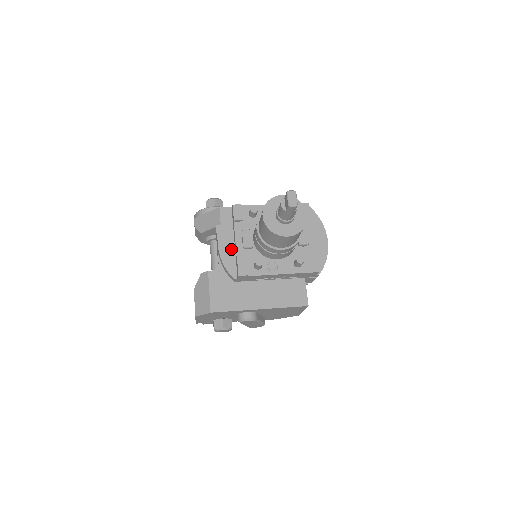
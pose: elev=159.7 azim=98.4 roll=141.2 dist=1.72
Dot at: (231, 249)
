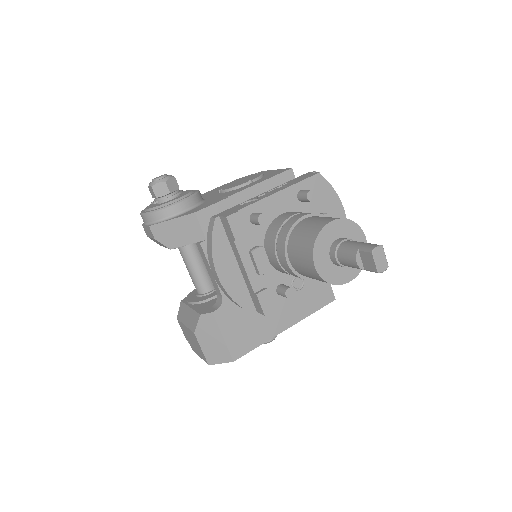
Dot at: (237, 276)
